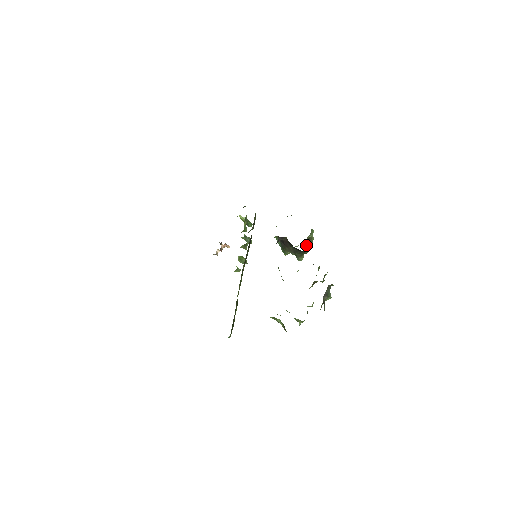
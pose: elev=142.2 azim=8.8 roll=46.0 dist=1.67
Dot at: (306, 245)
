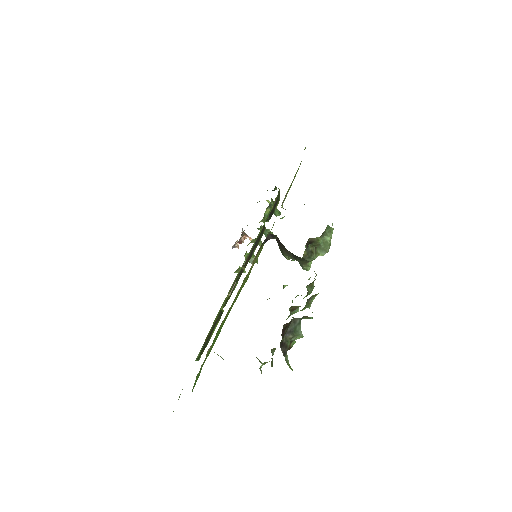
Dot at: (308, 249)
